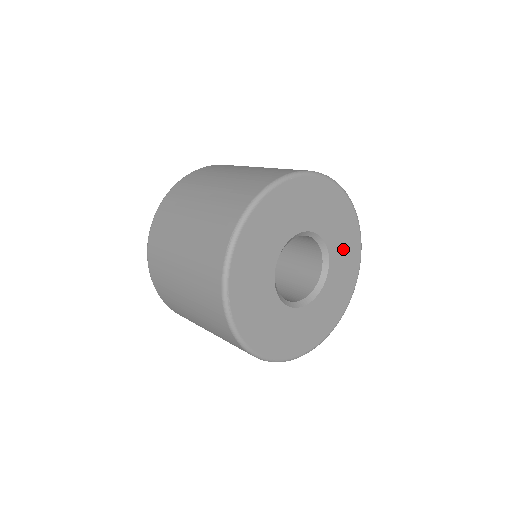
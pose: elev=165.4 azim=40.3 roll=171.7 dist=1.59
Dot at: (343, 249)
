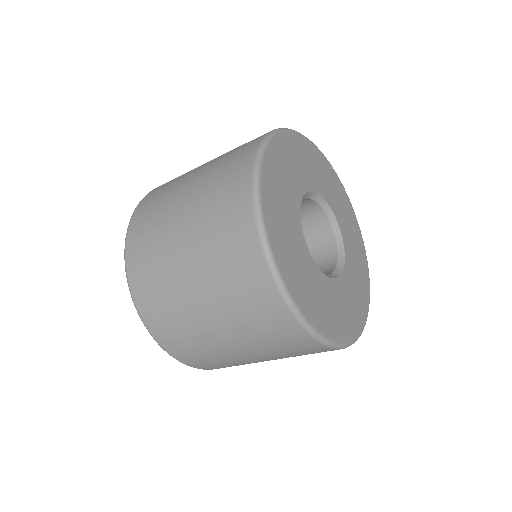
Dot at: (342, 211)
